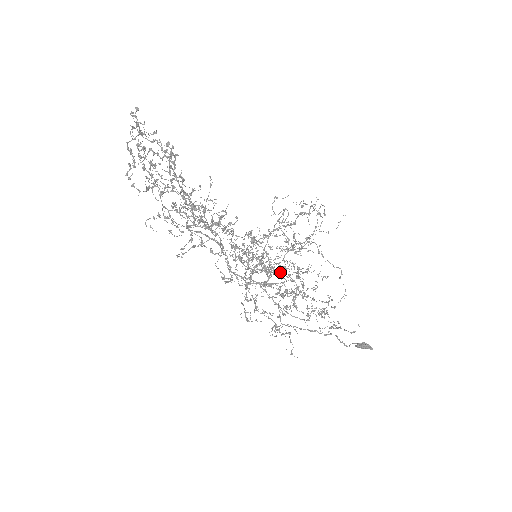
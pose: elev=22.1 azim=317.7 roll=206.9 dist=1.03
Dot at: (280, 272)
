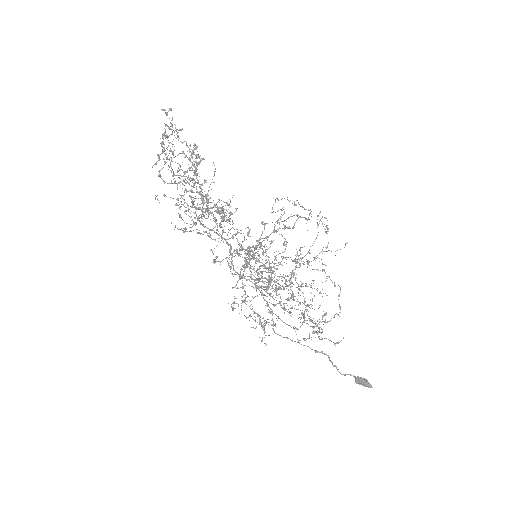
Dot at: (270, 267)
